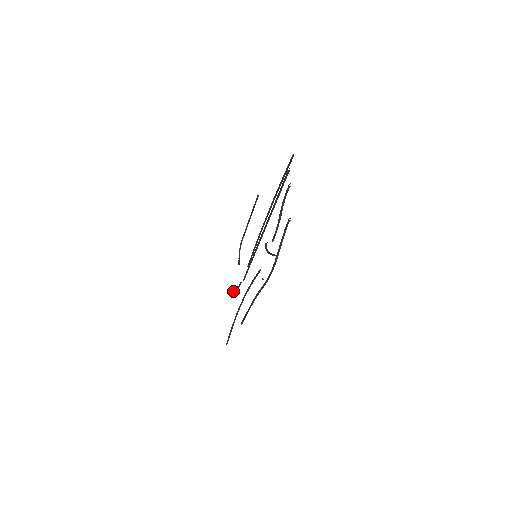
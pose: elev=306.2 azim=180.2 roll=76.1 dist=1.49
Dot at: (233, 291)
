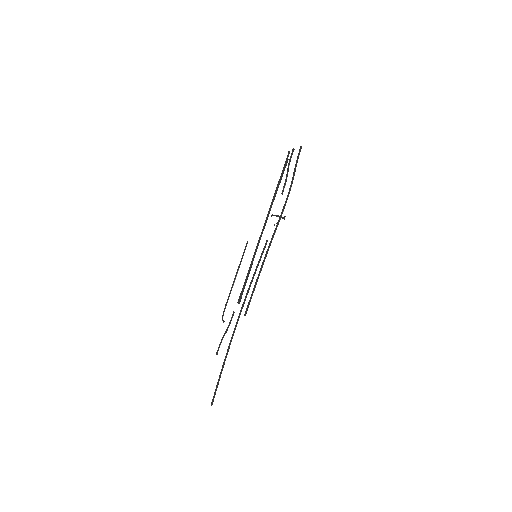
Dot at: (217, 352)
